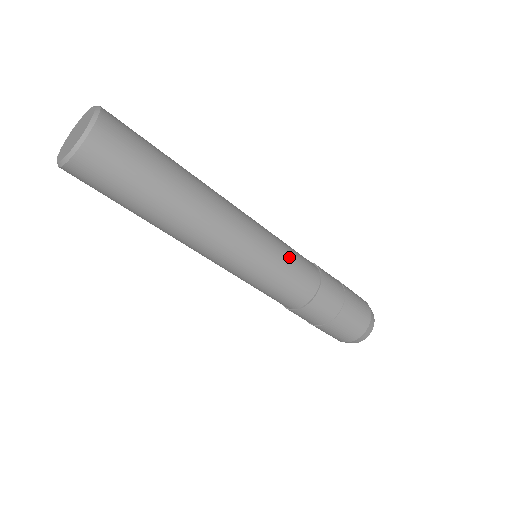
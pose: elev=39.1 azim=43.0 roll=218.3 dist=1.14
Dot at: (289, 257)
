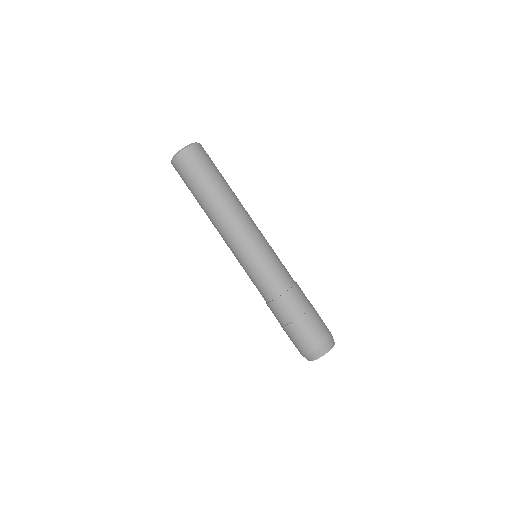
Dot at: (274, 259)
